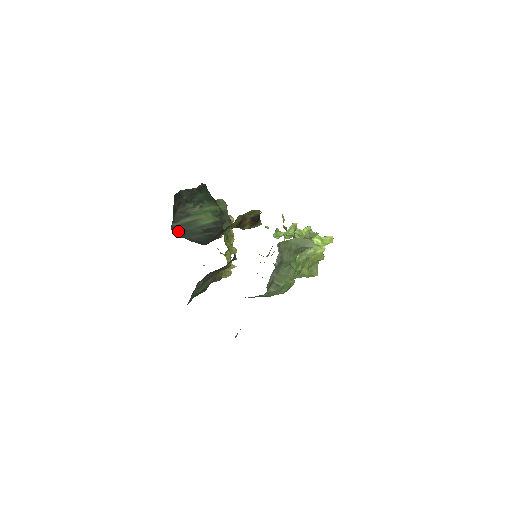
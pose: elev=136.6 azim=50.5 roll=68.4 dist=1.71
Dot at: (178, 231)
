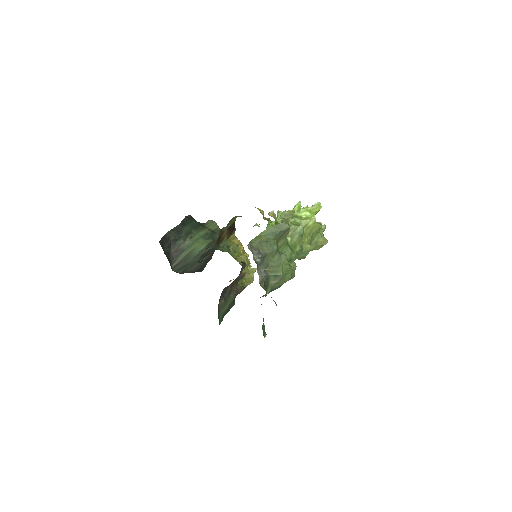
Dot at: (179, 269)
